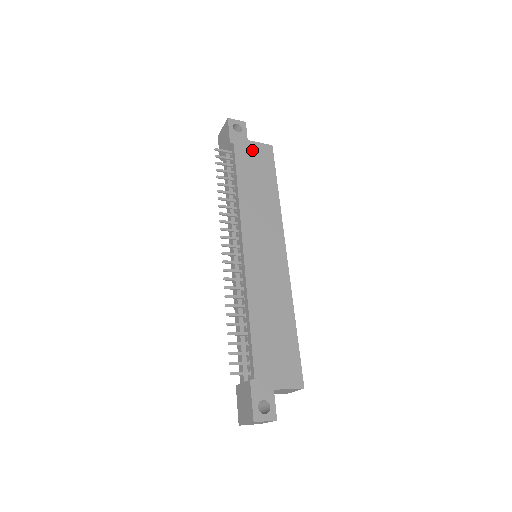
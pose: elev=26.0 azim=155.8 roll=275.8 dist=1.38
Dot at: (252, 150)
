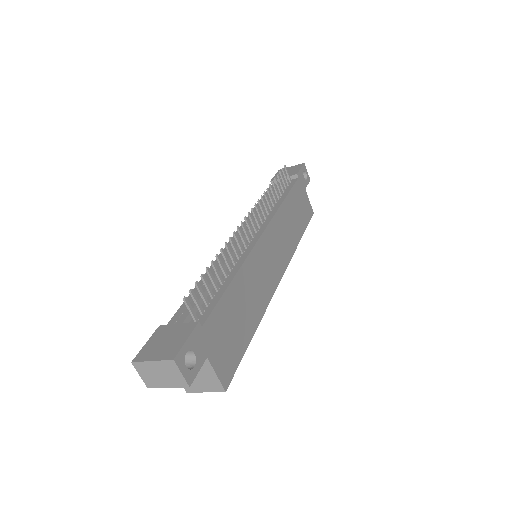
Dot at: (304, 197)
